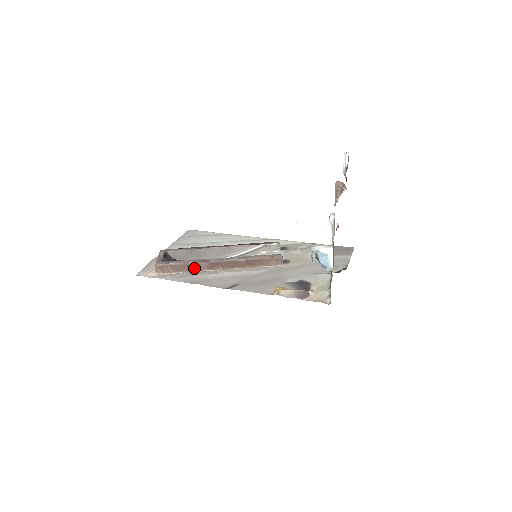
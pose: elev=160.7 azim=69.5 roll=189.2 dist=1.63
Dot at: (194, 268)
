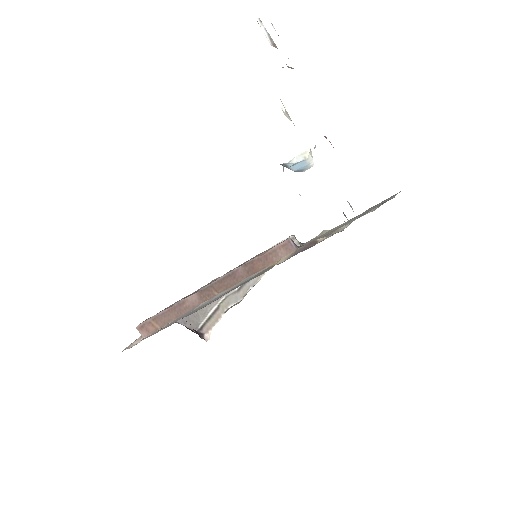
Dot at: (184, 310)
